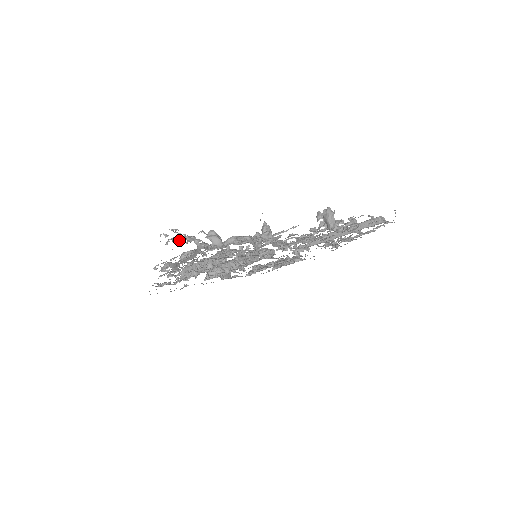
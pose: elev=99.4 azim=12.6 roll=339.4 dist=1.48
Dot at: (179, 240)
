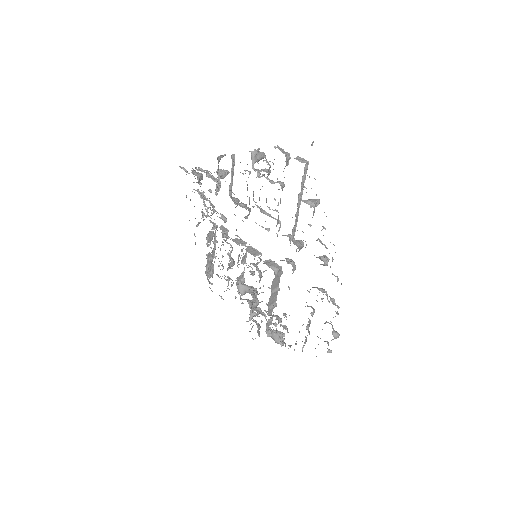
Dot at: (205, 205)
